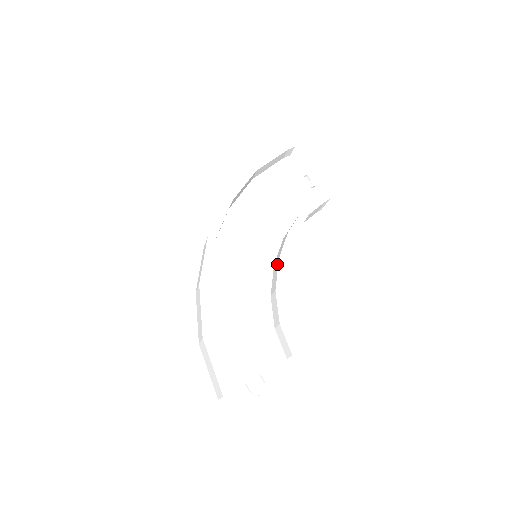
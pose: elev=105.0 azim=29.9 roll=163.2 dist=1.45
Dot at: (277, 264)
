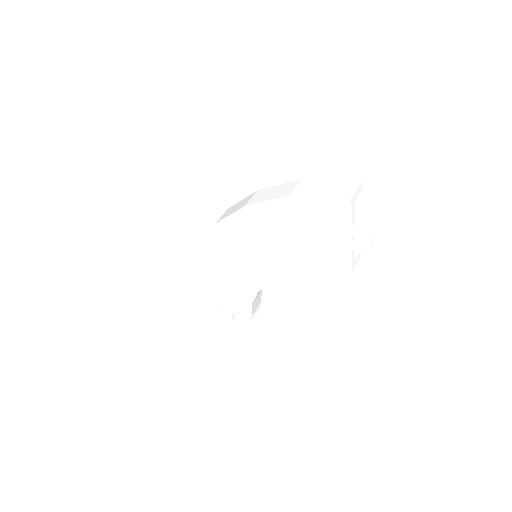
Dot at: occluded
